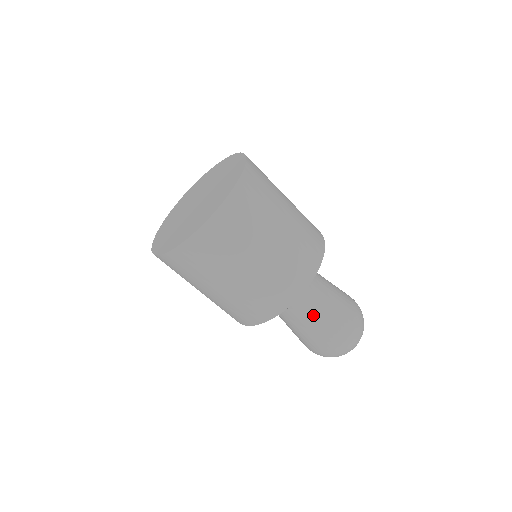
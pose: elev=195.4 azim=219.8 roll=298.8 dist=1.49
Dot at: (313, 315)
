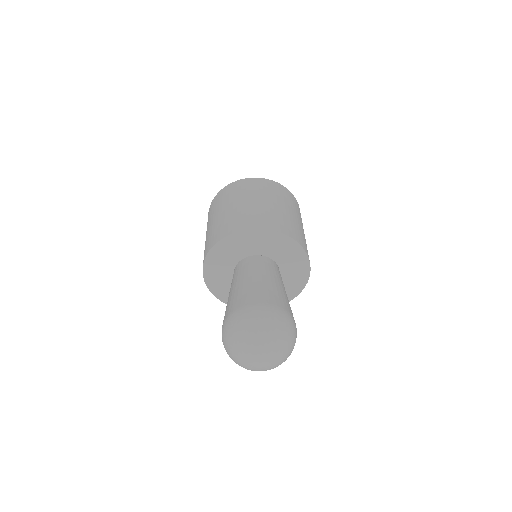
Dot at: (252, 279)
